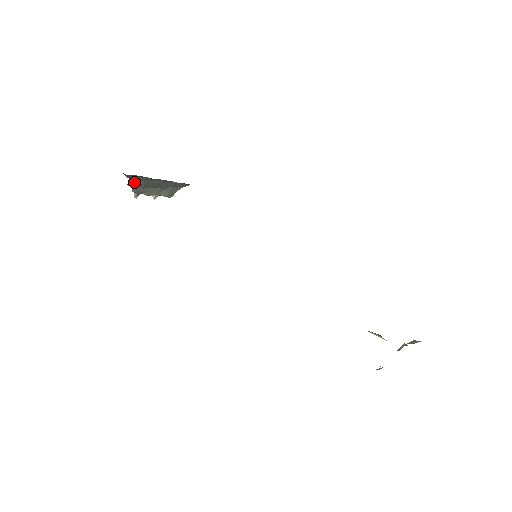
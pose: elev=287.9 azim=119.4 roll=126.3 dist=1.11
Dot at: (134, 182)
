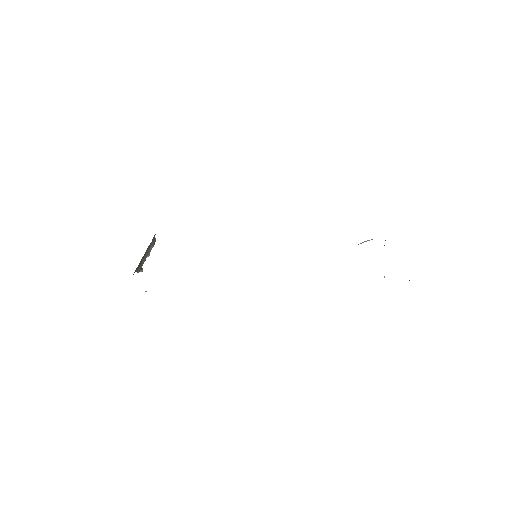
Dot at: (135, 271)
